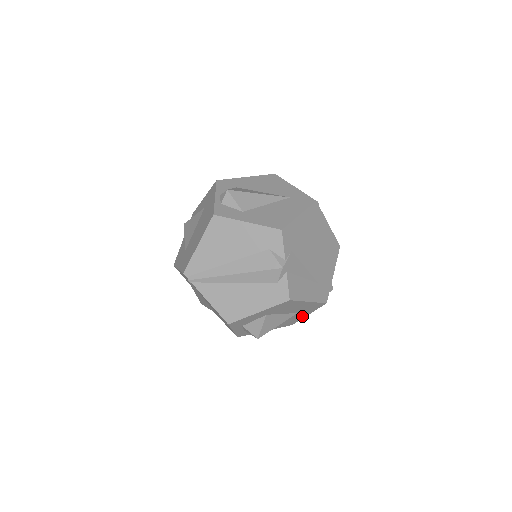
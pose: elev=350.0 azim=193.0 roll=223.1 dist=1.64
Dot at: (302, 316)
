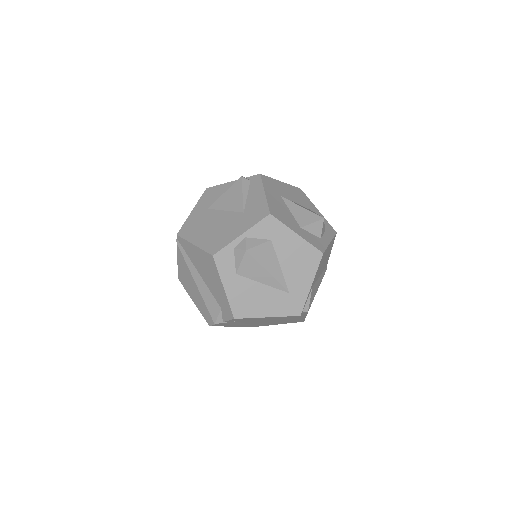
Dot at: occluded
